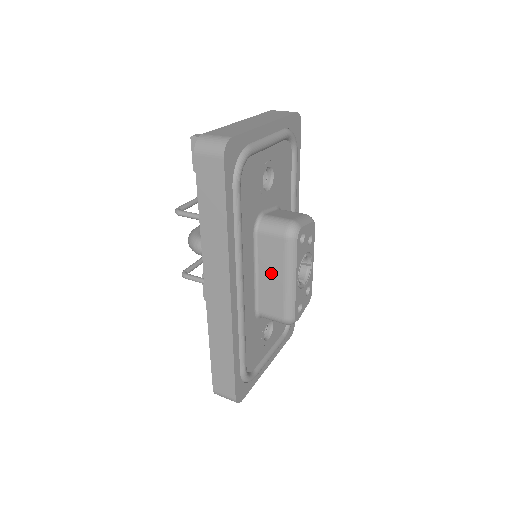
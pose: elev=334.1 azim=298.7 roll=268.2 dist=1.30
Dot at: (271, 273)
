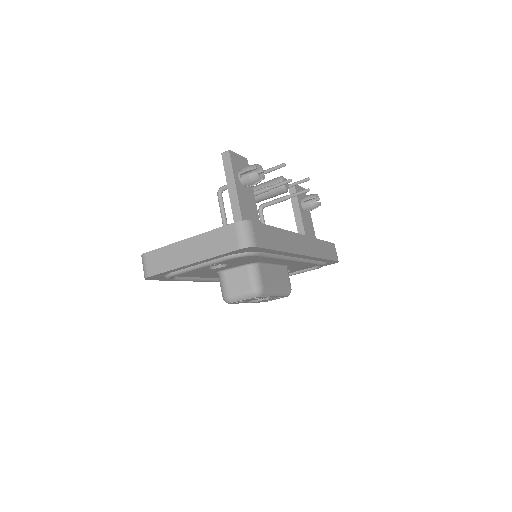
Dot at: occluded
